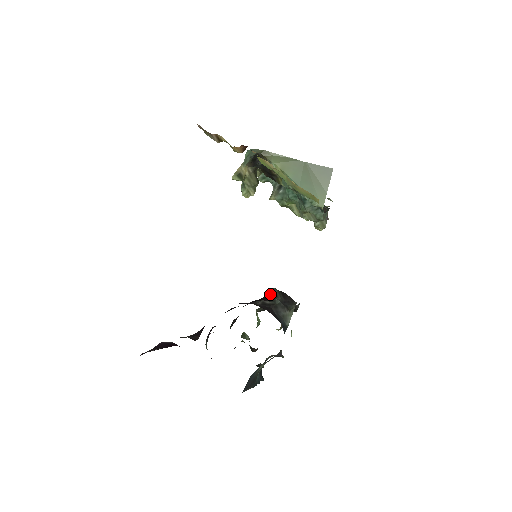
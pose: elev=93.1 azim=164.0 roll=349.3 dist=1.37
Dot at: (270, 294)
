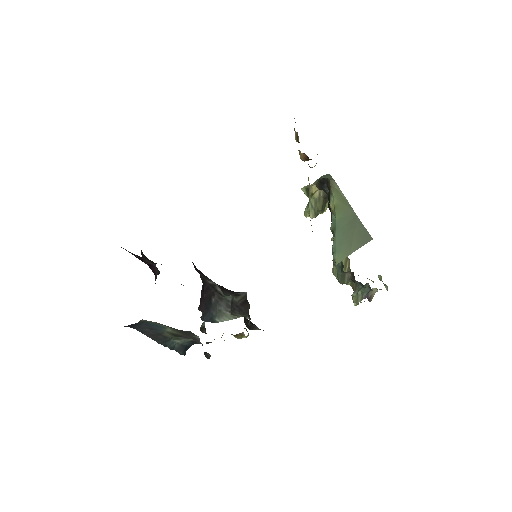
Dot at: (236, 292)
